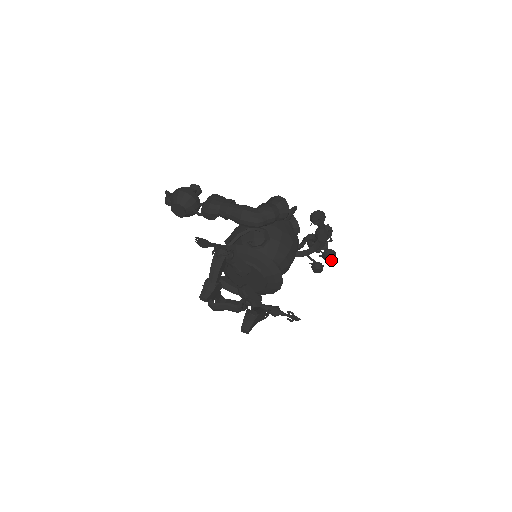
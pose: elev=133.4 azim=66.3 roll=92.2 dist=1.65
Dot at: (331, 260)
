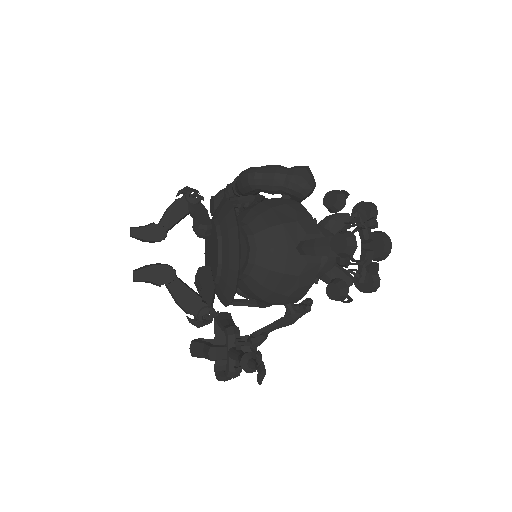
Dot at: (341, 247)
